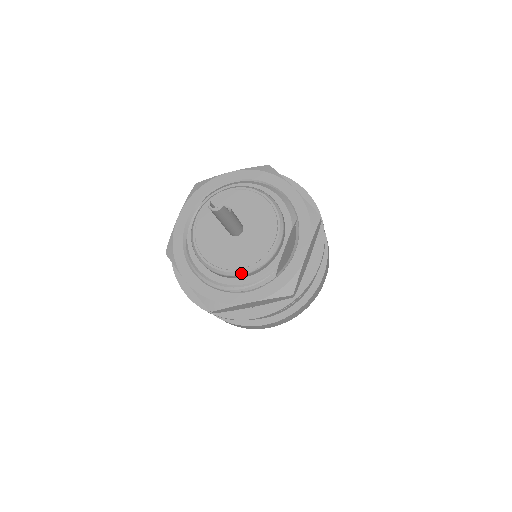
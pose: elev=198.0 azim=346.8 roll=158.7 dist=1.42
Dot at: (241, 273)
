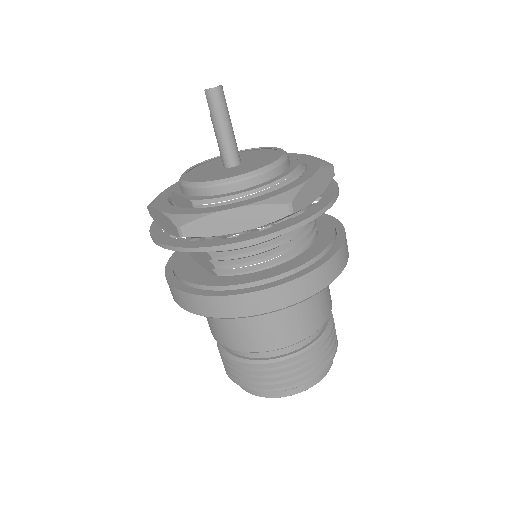
Dot at: (279, 162)
